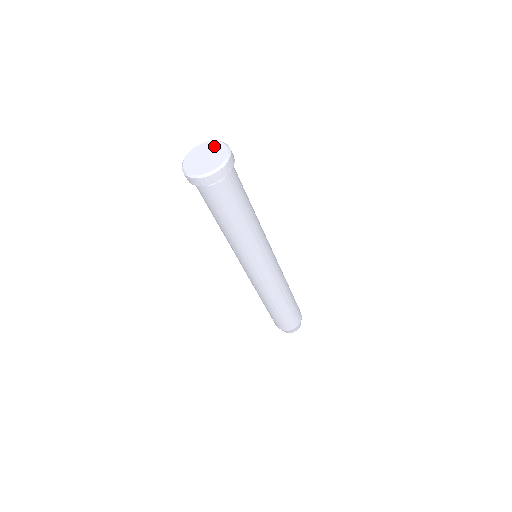
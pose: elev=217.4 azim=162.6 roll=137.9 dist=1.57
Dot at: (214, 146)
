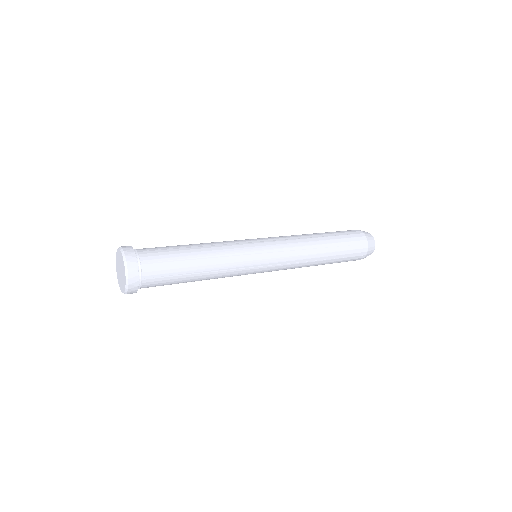
Dot at: (123, 266)
